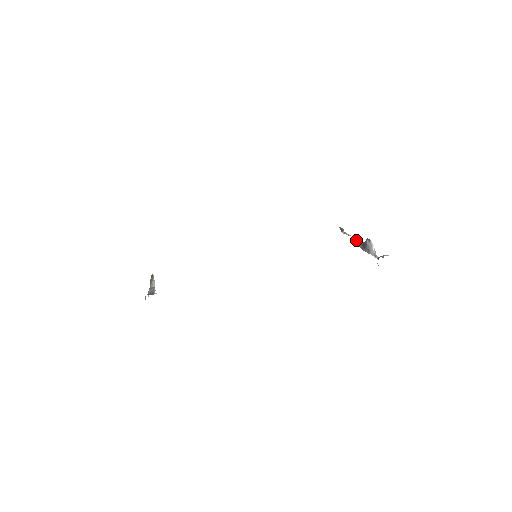
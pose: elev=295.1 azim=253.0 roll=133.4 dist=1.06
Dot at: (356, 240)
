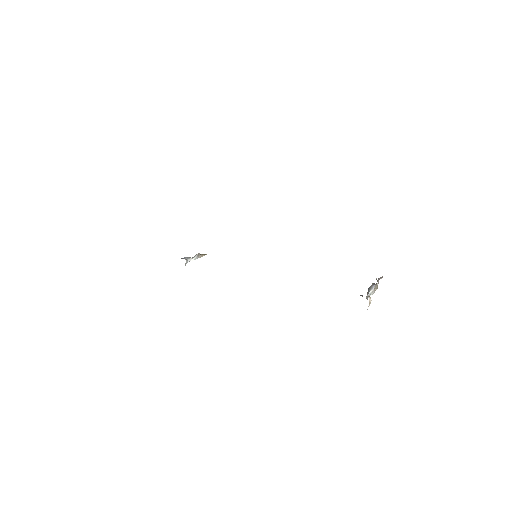
Dot at: occluded
